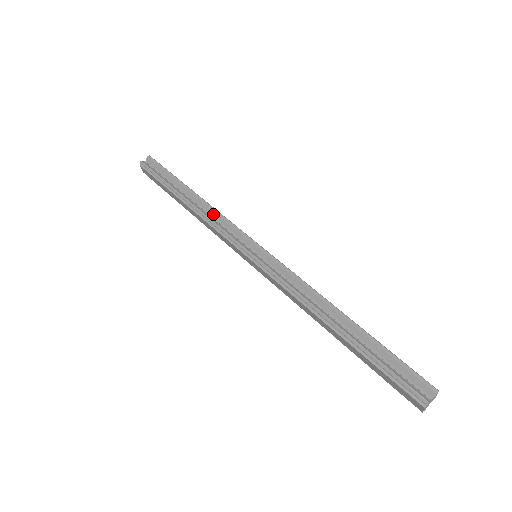
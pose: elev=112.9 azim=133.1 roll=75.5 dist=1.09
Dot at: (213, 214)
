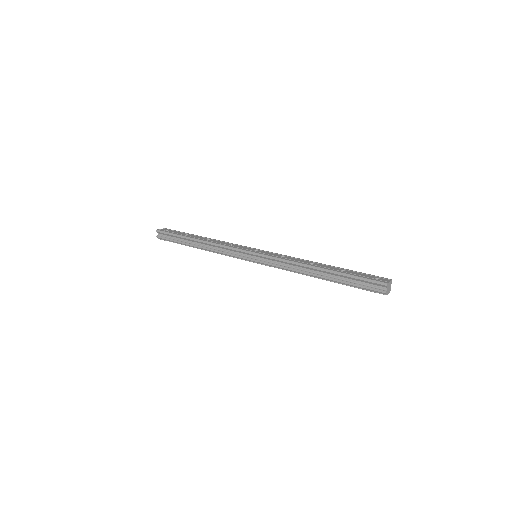
Dot at: (216, 247)
